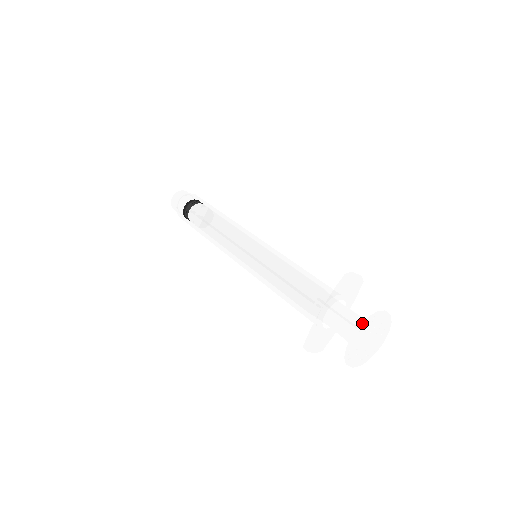
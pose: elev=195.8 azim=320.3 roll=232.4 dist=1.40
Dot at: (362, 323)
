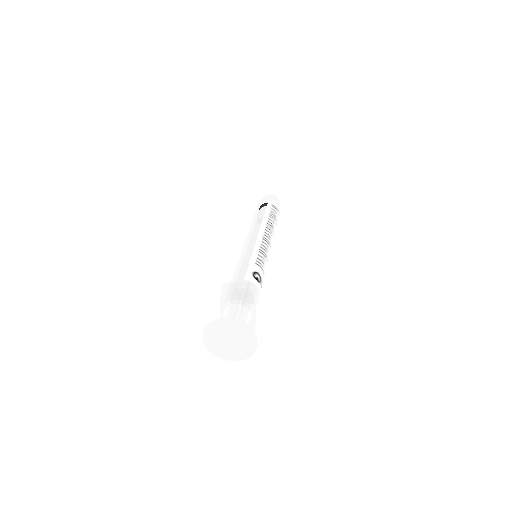
Dot at: (205, 327)
